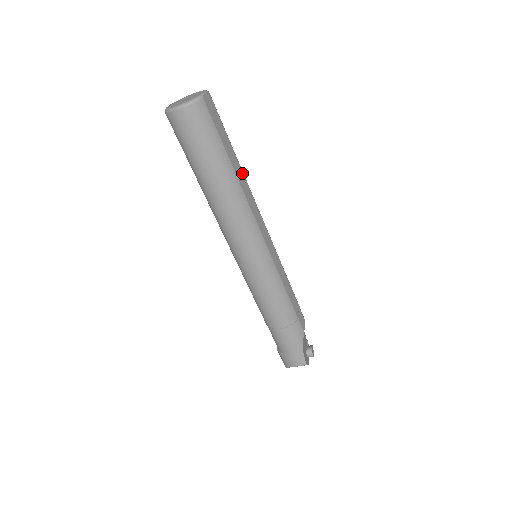
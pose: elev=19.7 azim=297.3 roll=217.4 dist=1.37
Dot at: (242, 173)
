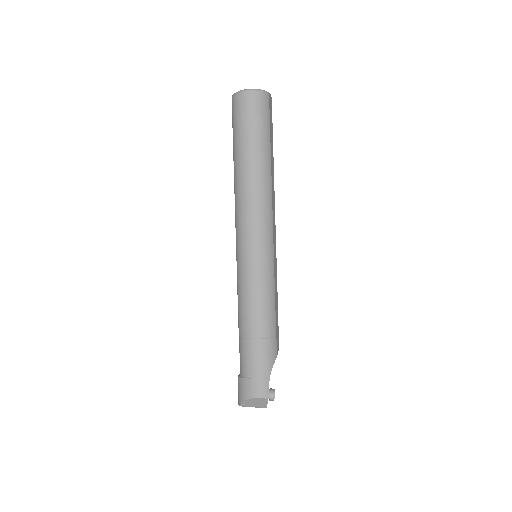
Dot at: (273, 171)
